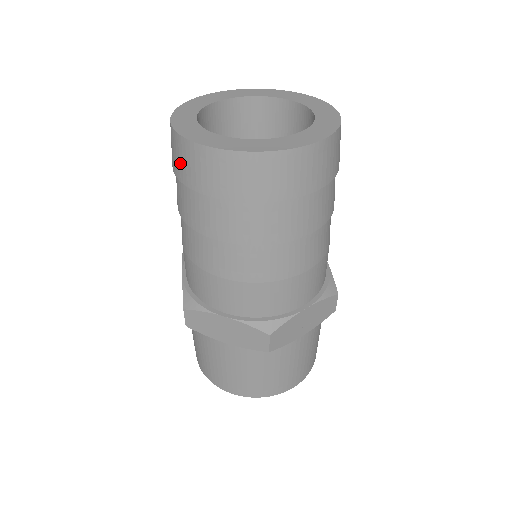
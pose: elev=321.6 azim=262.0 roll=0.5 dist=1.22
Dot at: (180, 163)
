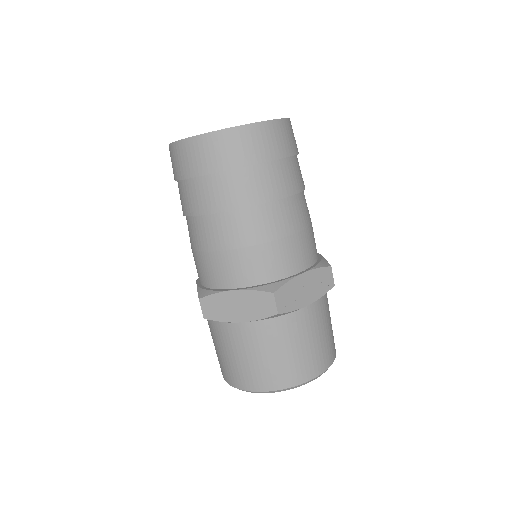
Dot at: (178, 164)
